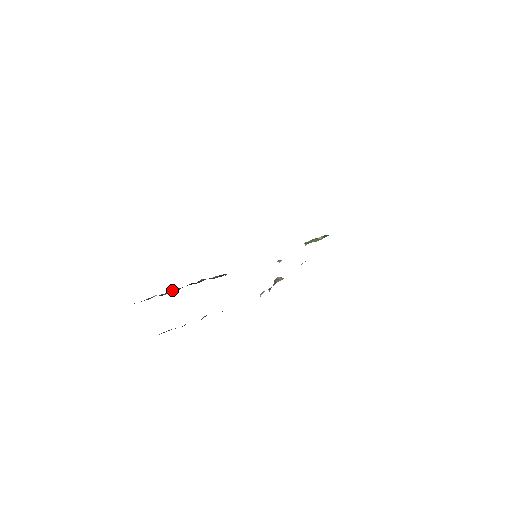
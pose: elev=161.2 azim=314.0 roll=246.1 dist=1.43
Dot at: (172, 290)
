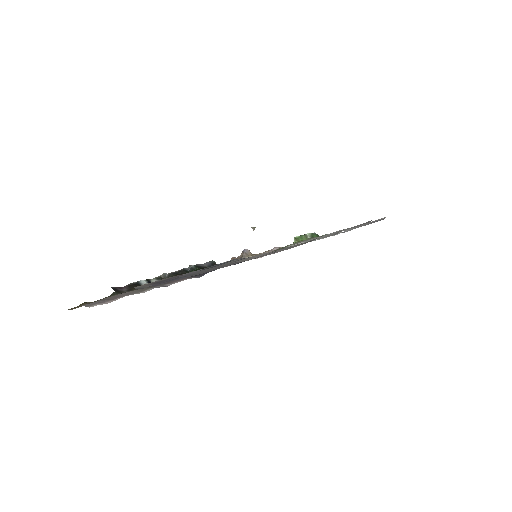
Dot at: occluded
